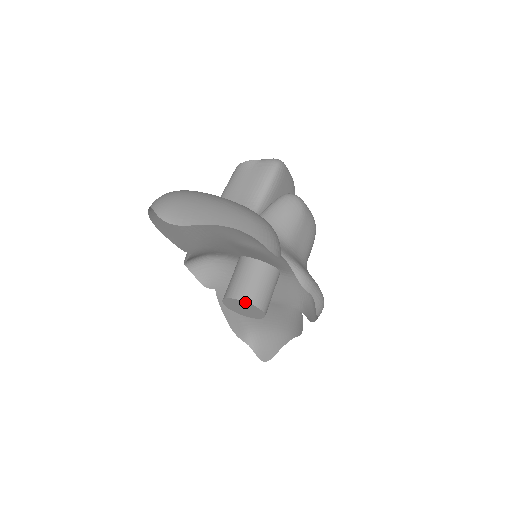
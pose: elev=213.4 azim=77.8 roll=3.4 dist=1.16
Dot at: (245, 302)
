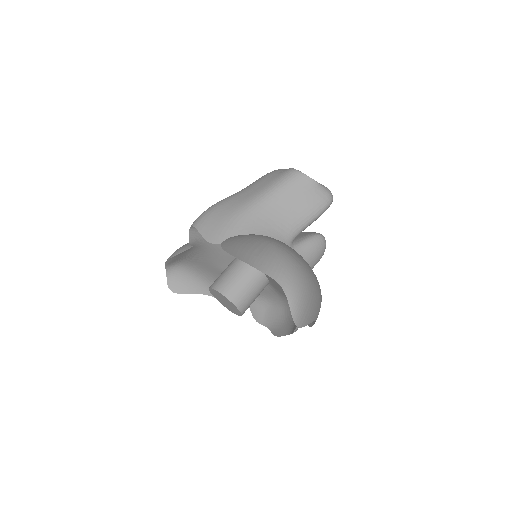
Dot at: (237, 308)
